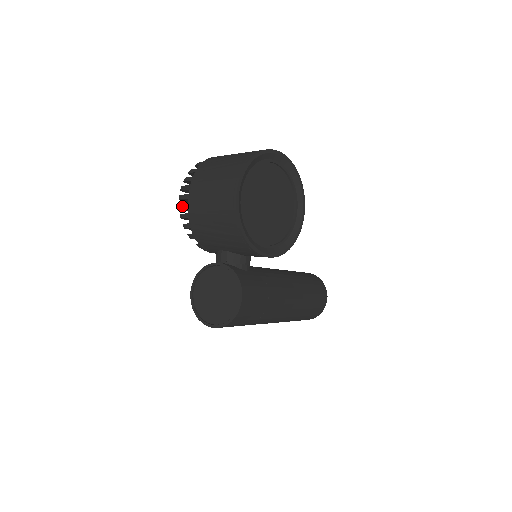
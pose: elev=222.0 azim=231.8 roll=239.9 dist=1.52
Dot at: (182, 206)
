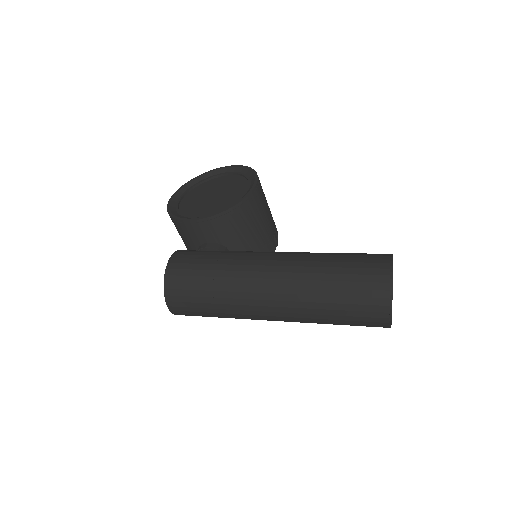
Dot at: occluded
